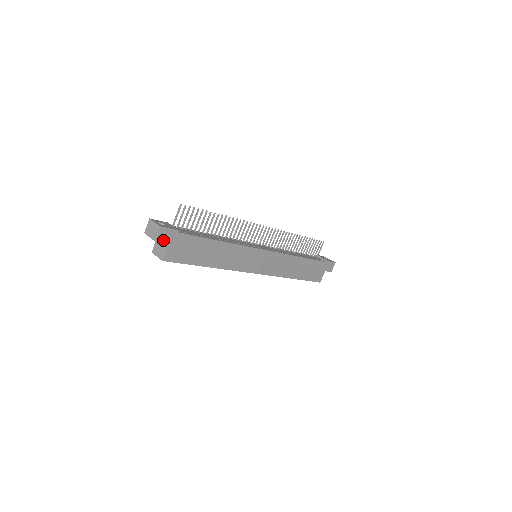
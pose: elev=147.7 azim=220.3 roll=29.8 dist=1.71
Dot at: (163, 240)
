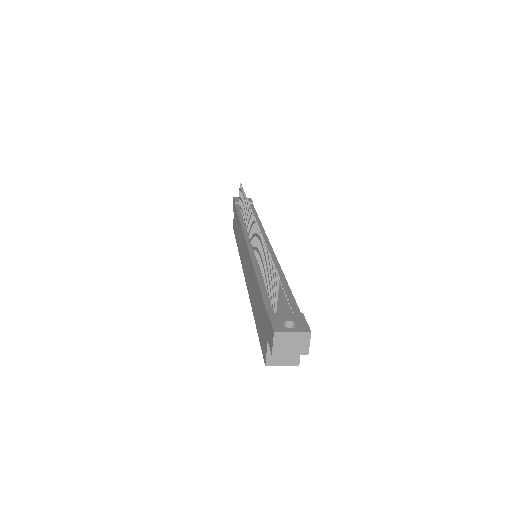
Dot at: occluded
